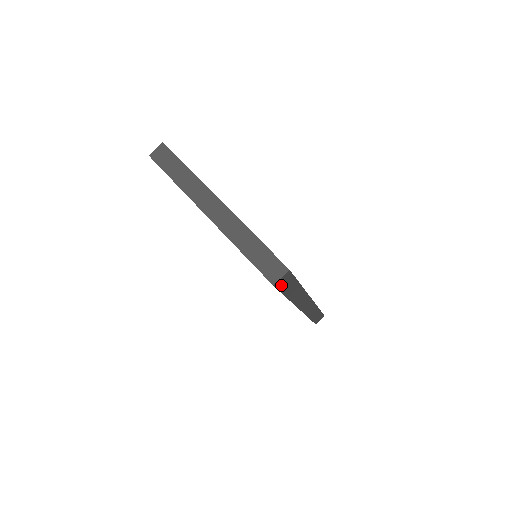
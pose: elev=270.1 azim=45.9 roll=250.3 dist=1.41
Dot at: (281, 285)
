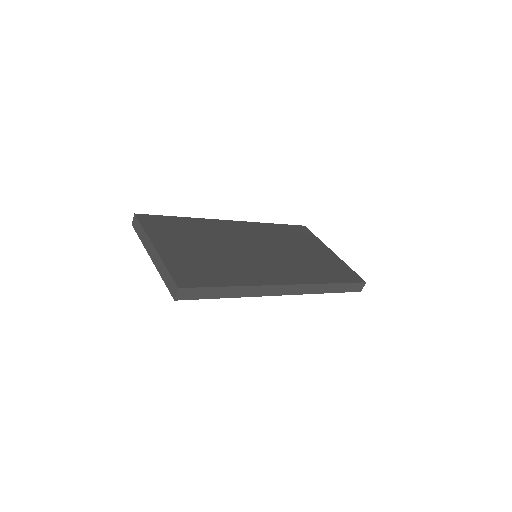
Dot at: (189, 297)
